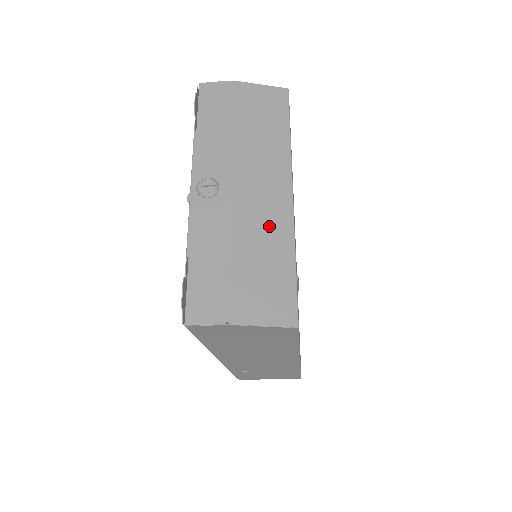
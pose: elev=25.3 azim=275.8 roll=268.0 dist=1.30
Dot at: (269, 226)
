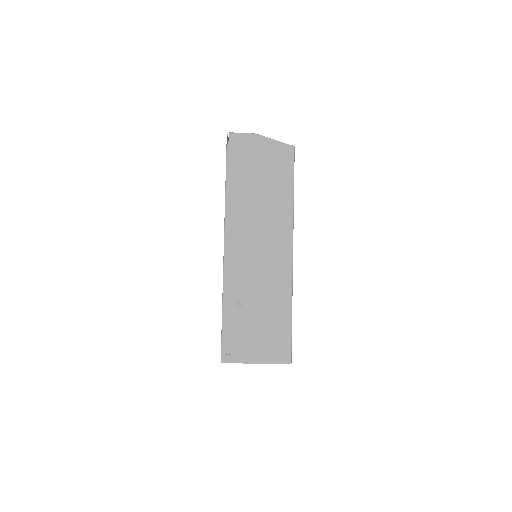
Dot at: occluded
